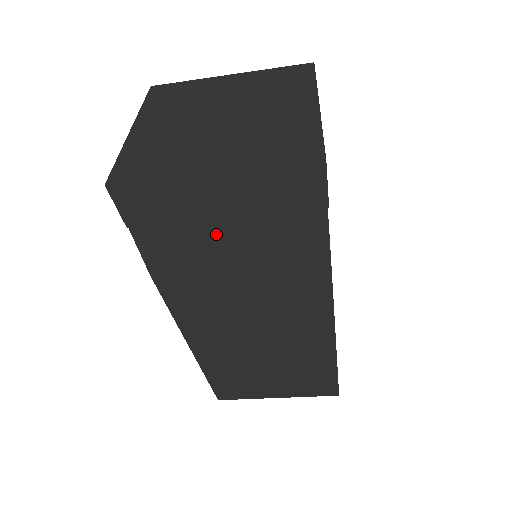
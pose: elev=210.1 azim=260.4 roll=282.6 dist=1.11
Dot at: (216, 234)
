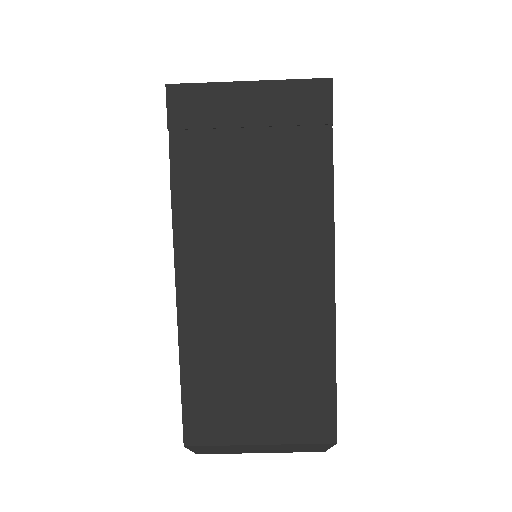
Dot at: (240, 144)
